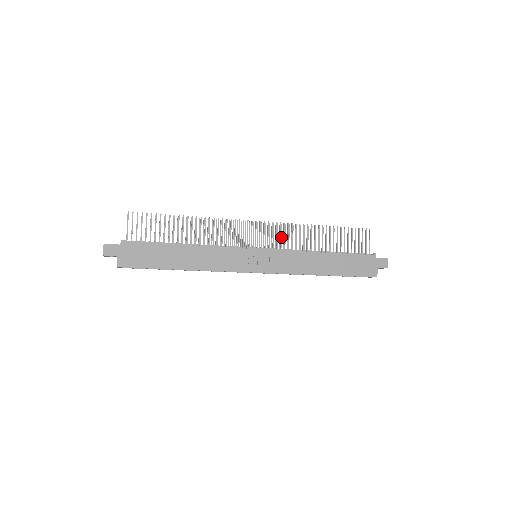
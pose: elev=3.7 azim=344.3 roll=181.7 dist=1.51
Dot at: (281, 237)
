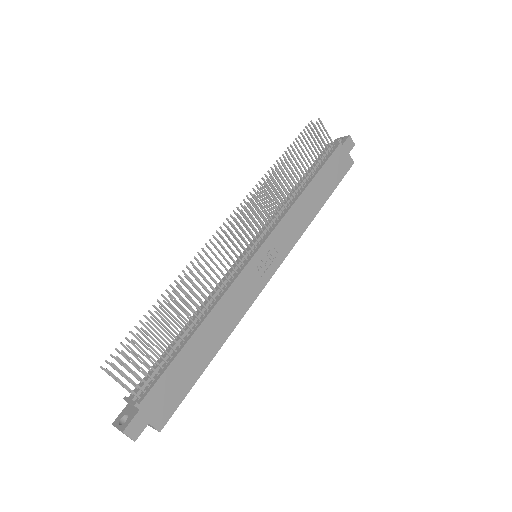
Dot at: (257, 210)
